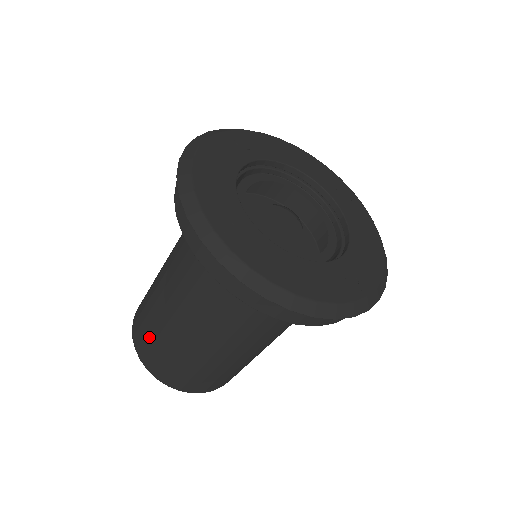
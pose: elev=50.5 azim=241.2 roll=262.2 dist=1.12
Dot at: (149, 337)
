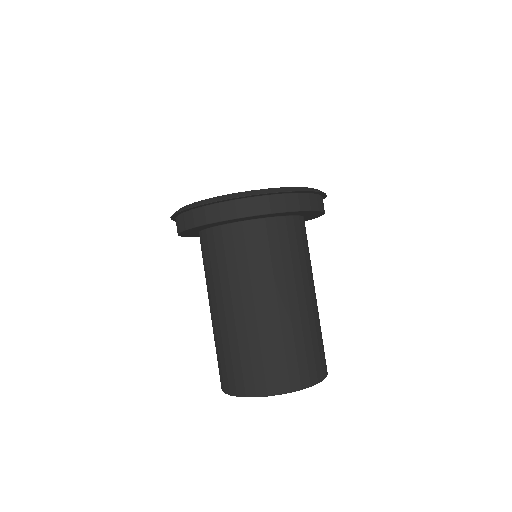
Dot at: (228, 362)
